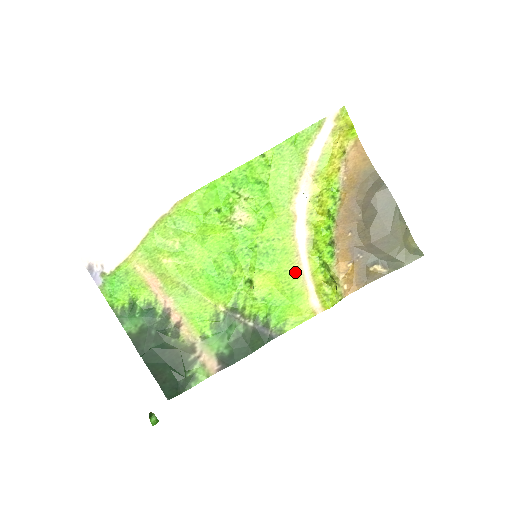
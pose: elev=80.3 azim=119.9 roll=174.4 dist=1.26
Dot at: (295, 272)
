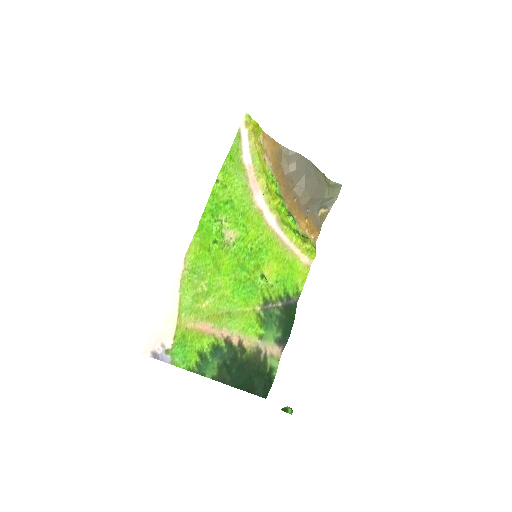
Dot at: (283, 249)
